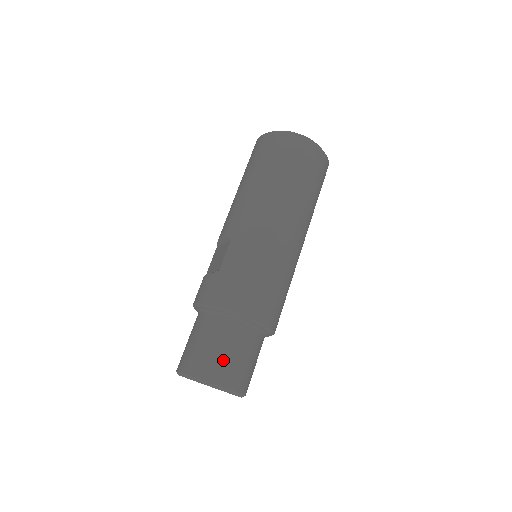
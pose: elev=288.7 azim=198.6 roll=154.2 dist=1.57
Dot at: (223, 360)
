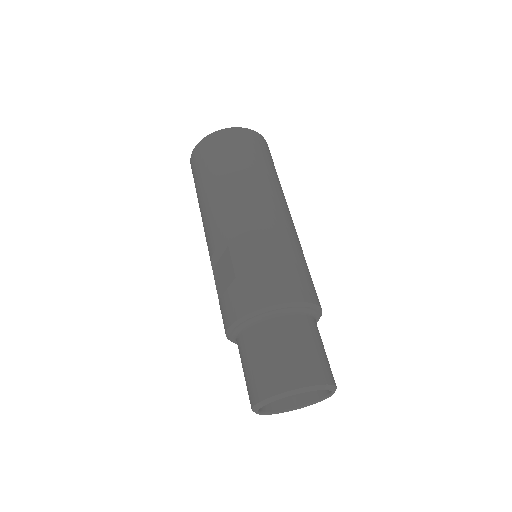
Dot at: (298, 358)
